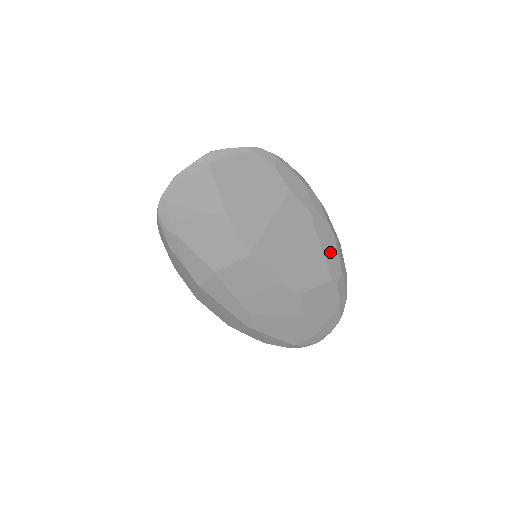
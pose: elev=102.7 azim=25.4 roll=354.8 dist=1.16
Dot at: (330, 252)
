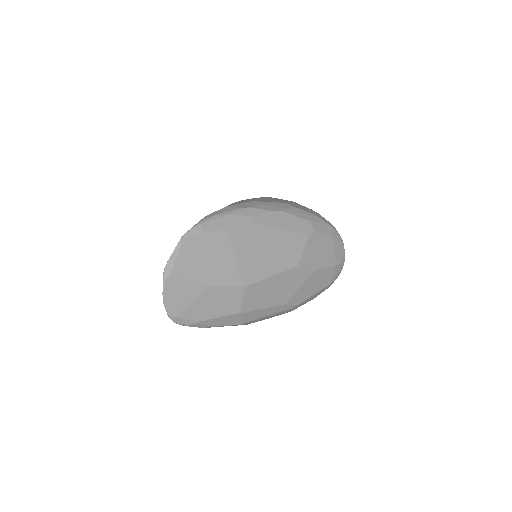
Dot at: (290, 223)
